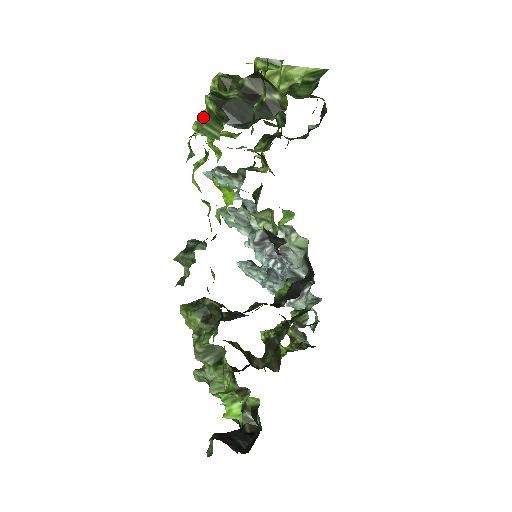
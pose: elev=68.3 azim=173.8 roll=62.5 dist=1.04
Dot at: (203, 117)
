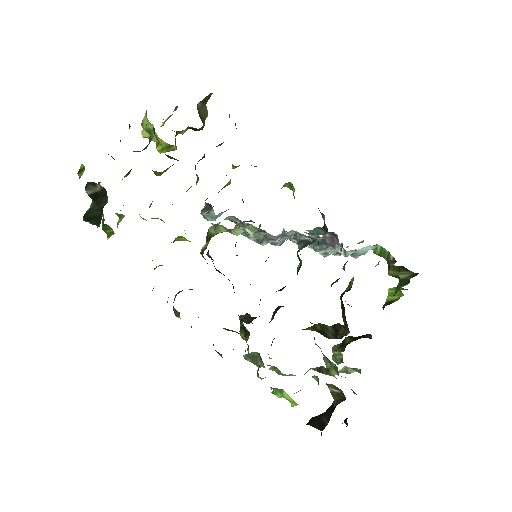
Dot at: (102, 227)
